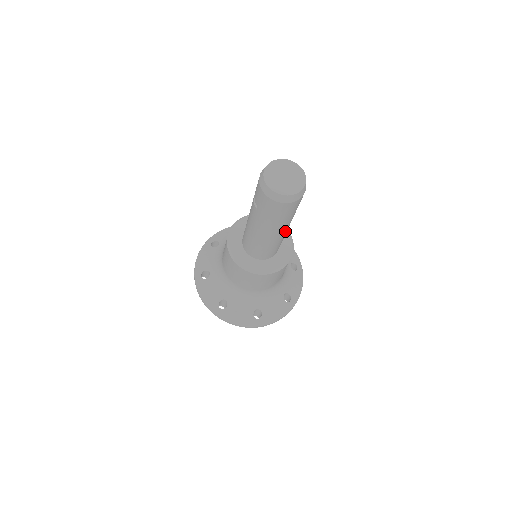
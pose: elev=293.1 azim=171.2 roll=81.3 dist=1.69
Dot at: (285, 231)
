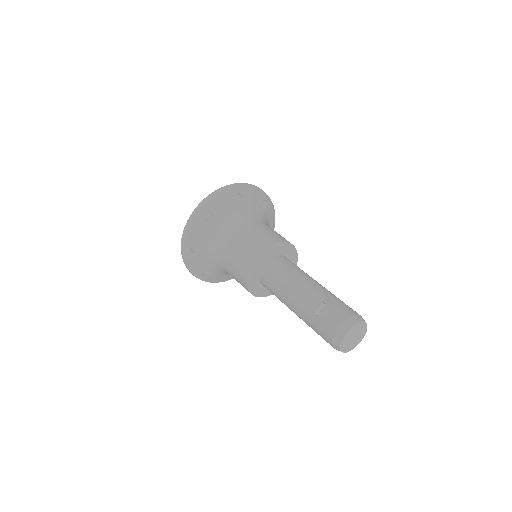
Dot at: occluded
